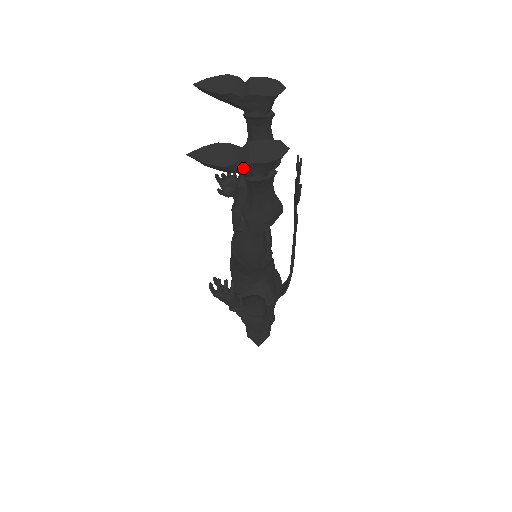
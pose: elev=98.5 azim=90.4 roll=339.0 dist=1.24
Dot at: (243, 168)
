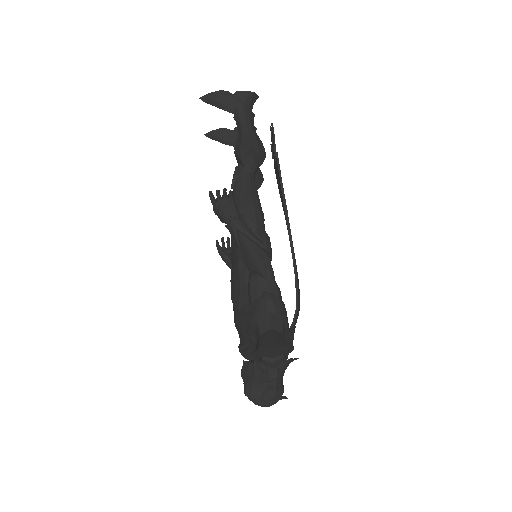
Dot at: (232, 97)
